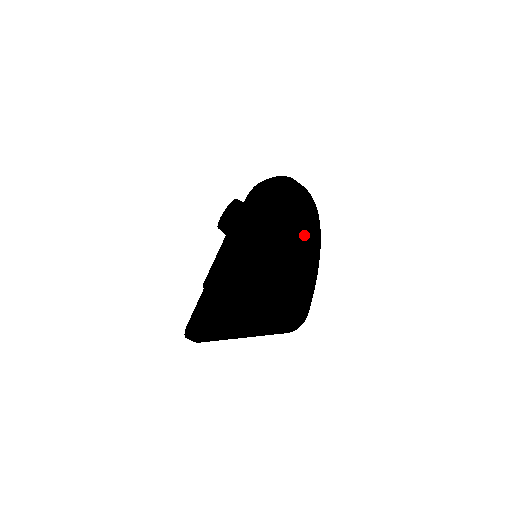
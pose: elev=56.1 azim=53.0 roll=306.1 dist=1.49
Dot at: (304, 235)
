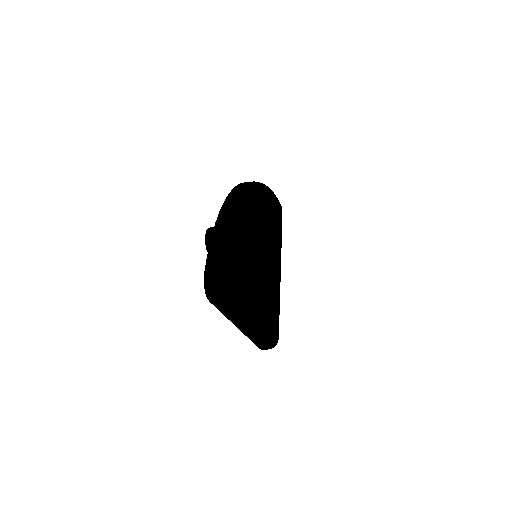
Dot at: (217, 221)
